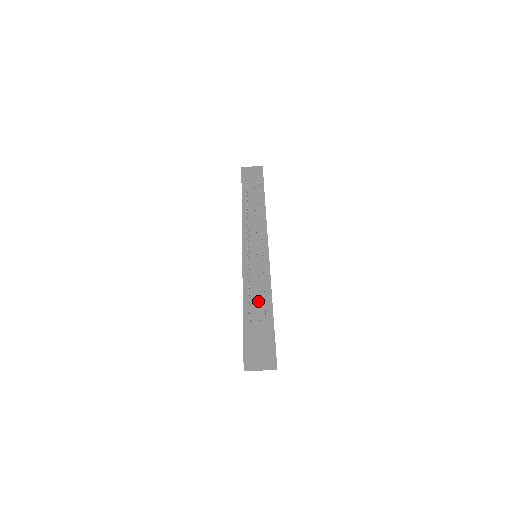
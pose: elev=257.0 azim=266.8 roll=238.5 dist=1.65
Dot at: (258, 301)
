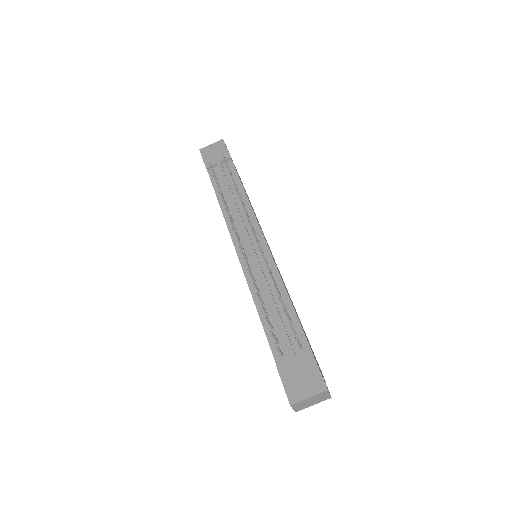
Dot at: (280, 321)
